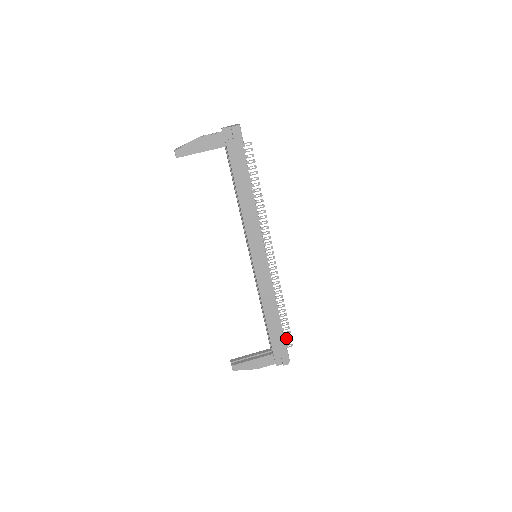
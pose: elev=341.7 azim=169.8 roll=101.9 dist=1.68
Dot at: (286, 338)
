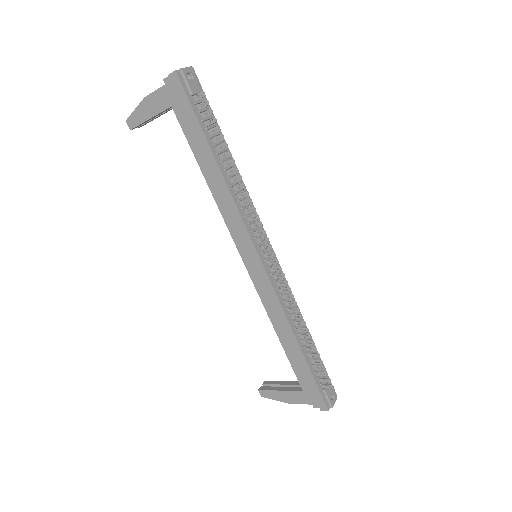
Dot at: occluded
